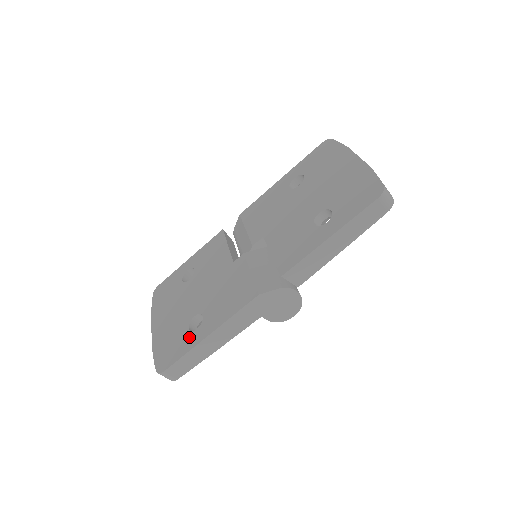
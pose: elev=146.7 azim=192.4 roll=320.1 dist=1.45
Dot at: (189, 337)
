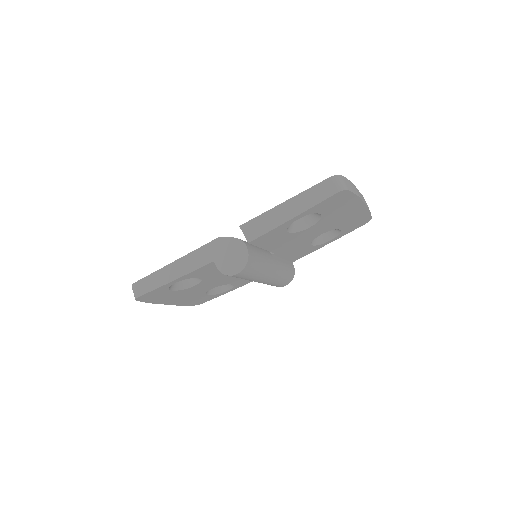
Dot at: occluded
